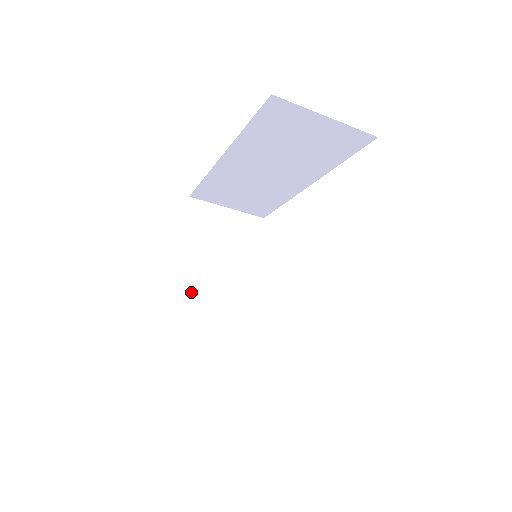
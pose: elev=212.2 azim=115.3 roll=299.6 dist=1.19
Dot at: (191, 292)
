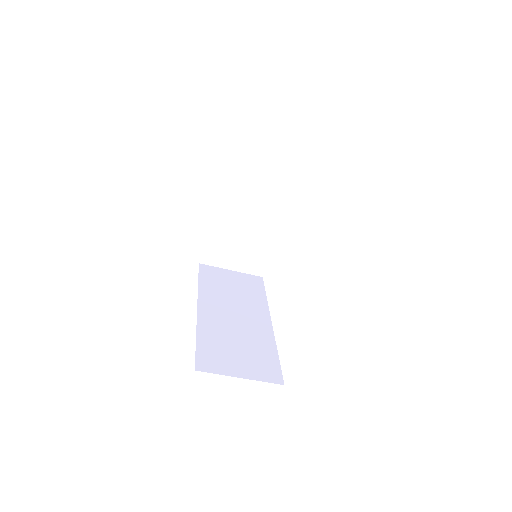
Dot at: (225, 228)
